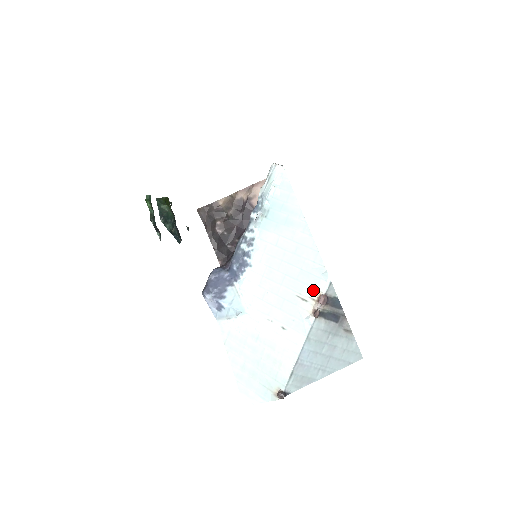
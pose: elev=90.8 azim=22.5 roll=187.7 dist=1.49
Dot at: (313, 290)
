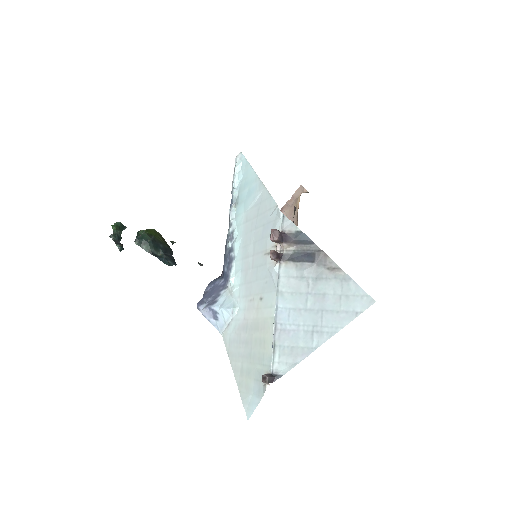
Dot at: occluded
